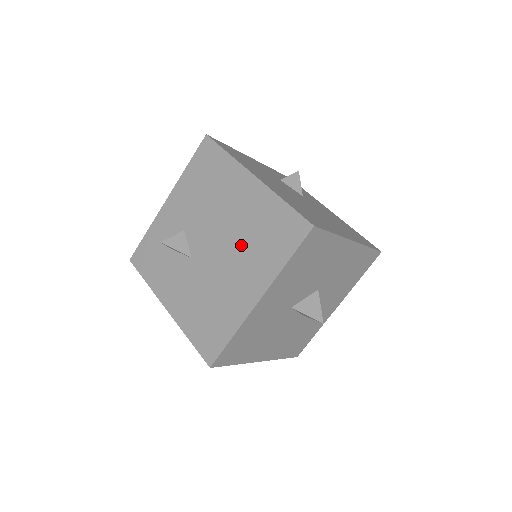
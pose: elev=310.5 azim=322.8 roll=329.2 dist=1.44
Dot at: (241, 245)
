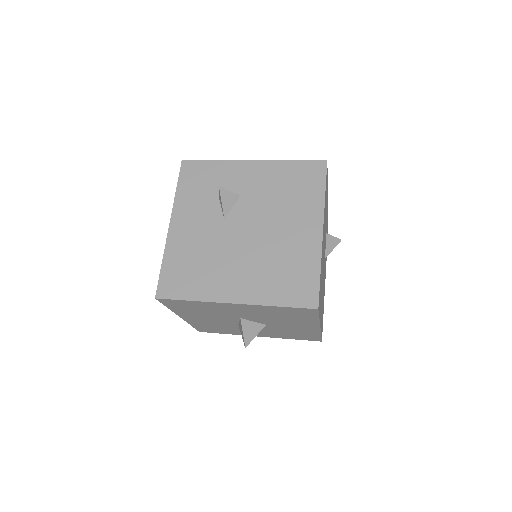
Dot at: (264, 257)
